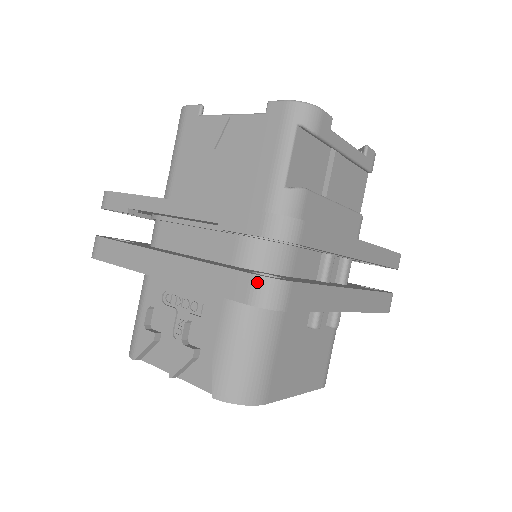
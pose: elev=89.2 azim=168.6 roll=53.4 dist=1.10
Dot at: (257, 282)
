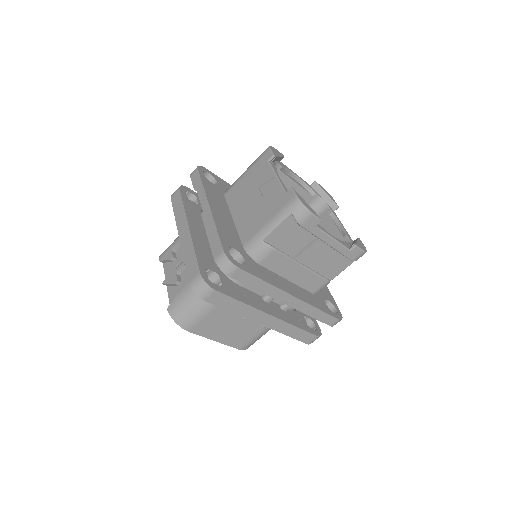
Dot at: (199, 278)
